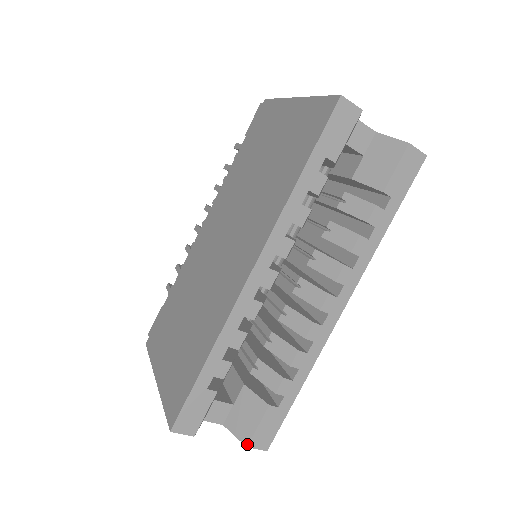
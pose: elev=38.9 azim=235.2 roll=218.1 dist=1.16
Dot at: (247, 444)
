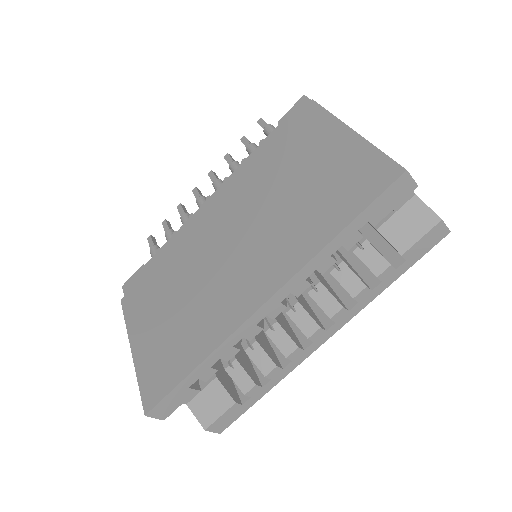
Dot at: (206, 428)
